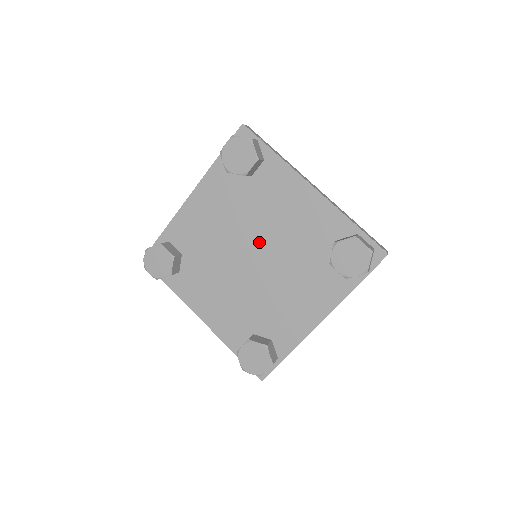
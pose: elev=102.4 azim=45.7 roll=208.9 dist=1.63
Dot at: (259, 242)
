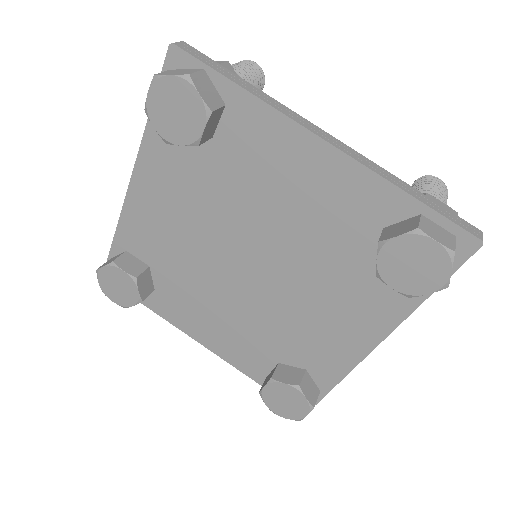
Dot at: (253, 241)
